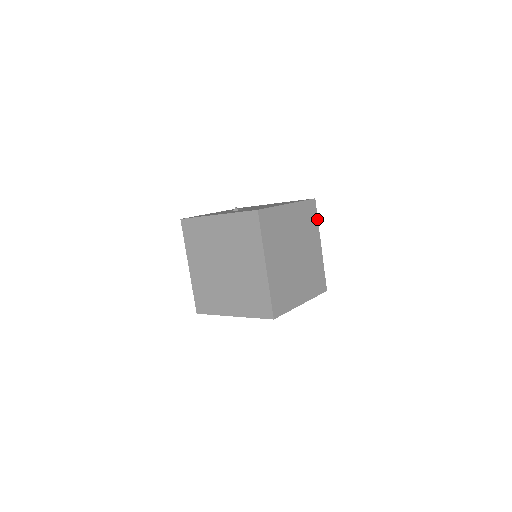
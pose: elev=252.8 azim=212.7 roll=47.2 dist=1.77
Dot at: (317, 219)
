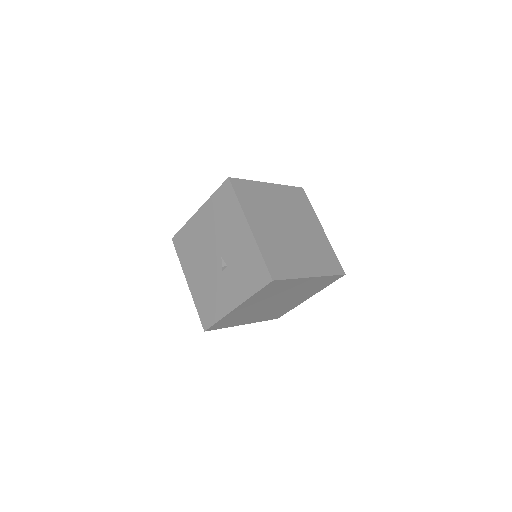
Dot at: (331, 275)
